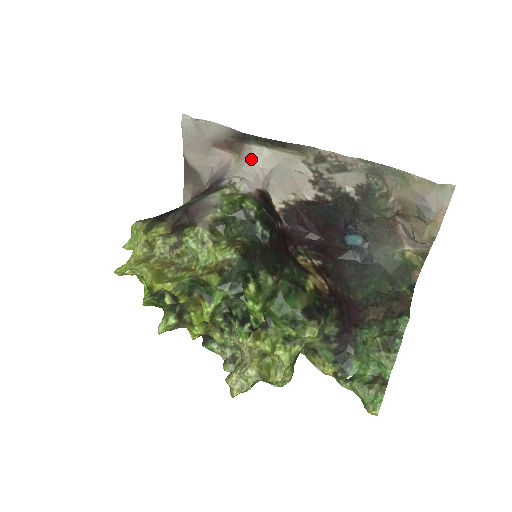
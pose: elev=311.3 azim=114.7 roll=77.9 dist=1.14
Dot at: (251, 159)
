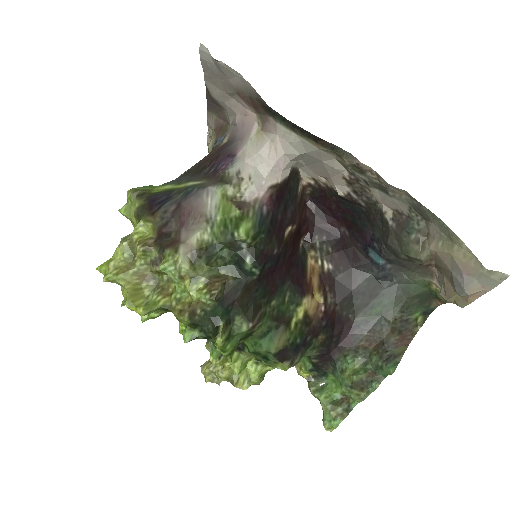
Dot at: (274, 139)
